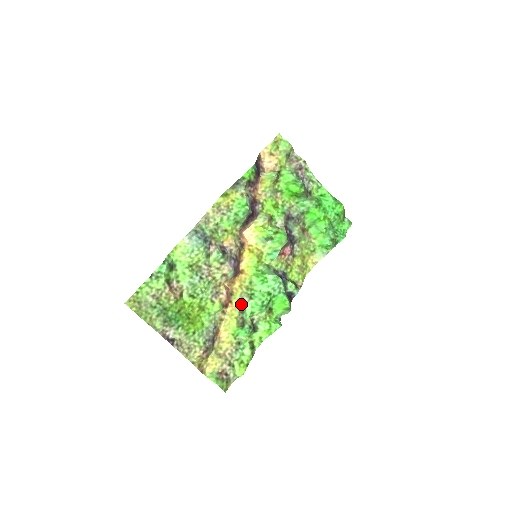
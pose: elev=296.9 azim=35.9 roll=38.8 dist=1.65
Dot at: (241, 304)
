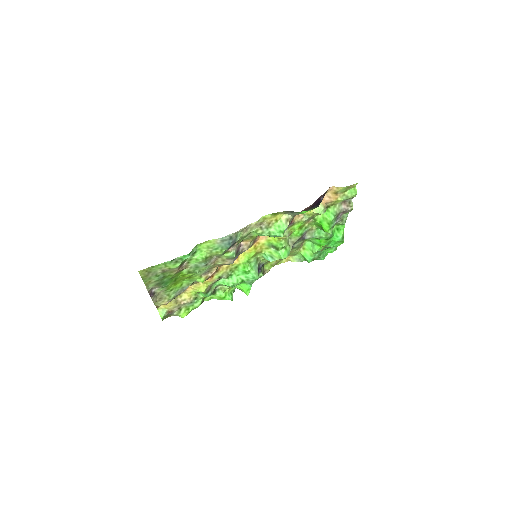
Dot at: (218, 279)
